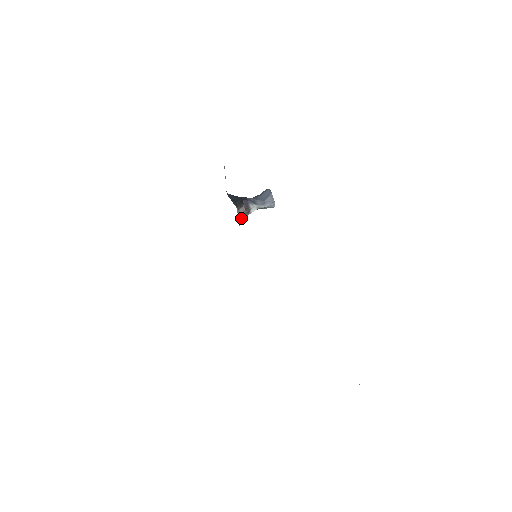
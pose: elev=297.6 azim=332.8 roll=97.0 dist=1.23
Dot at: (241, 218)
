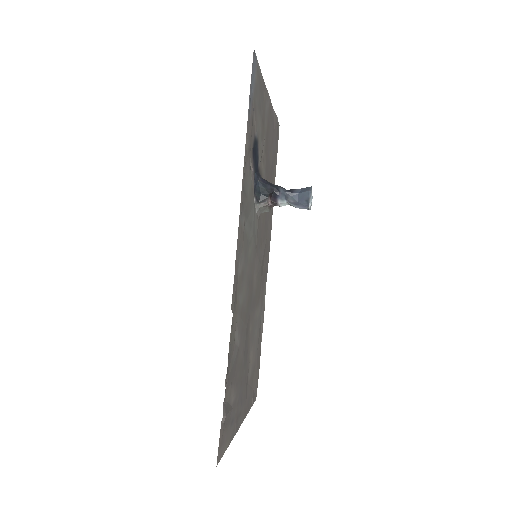
Dot at: (263, 209)
